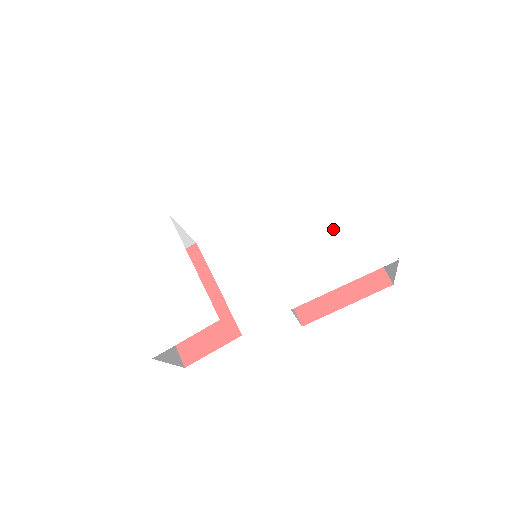
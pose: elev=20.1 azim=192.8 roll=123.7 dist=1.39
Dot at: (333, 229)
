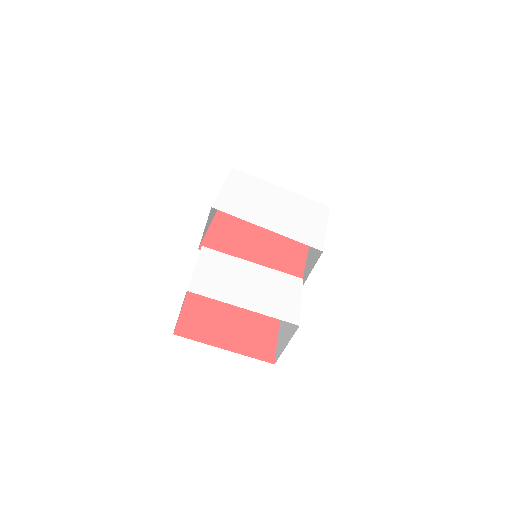
Dot at: (293, 208)
